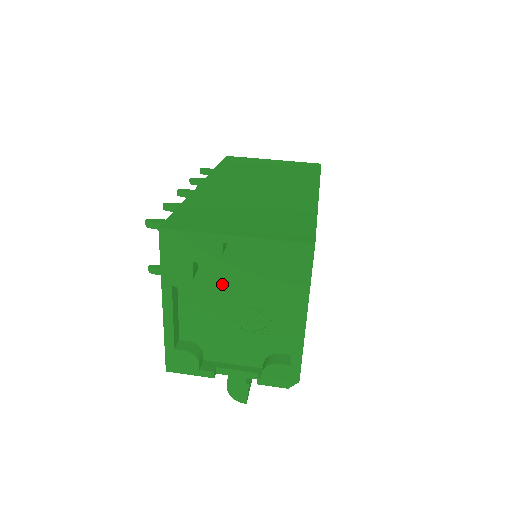
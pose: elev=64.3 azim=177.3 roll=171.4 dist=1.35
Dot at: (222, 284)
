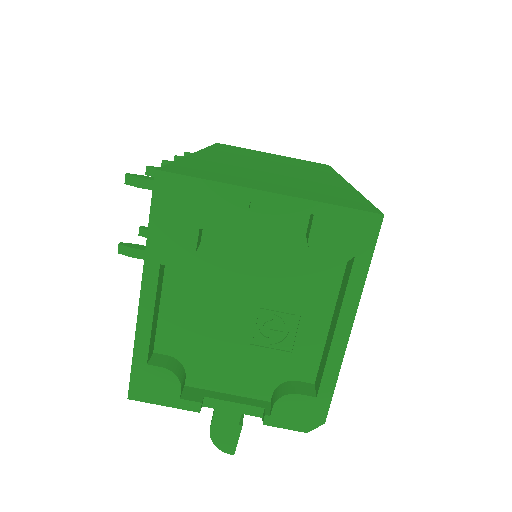
Dot at: (232, 270)
